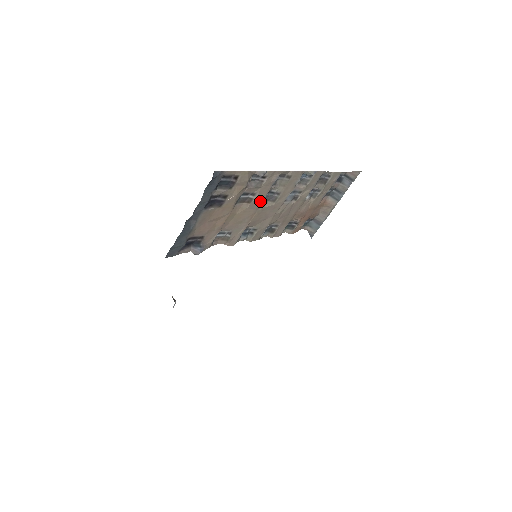
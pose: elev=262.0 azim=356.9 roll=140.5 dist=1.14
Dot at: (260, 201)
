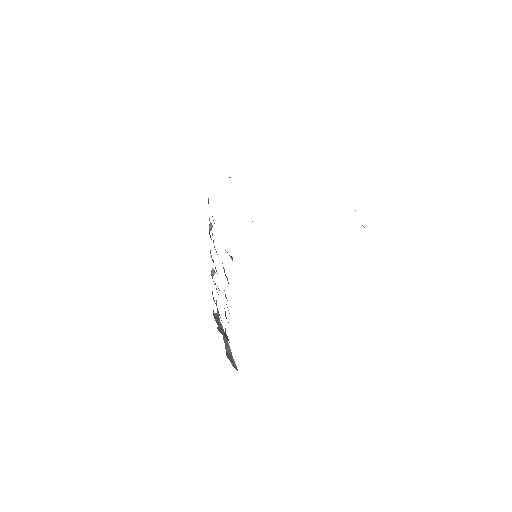
Dot at: occluded
